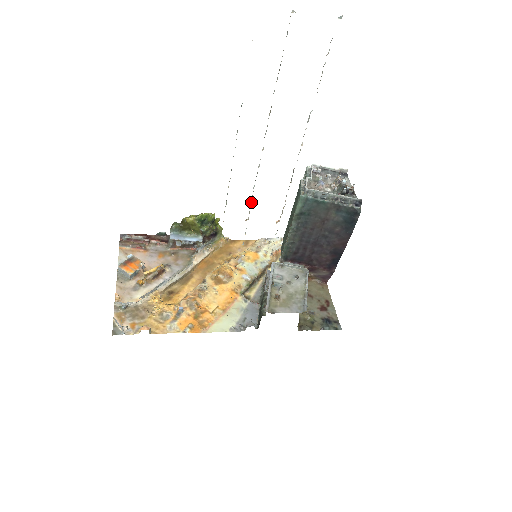
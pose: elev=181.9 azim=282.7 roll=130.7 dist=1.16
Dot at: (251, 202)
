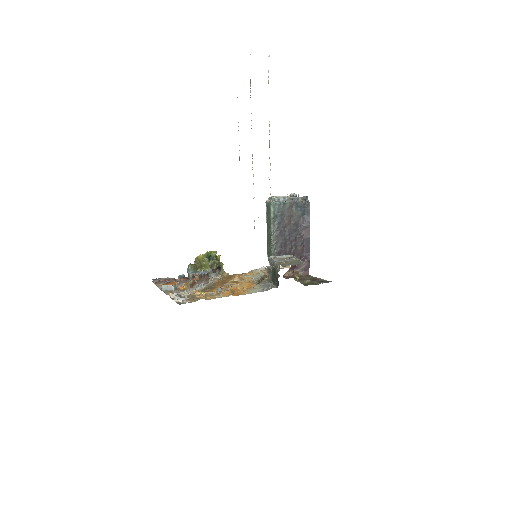
Dot at: (252, 163)
